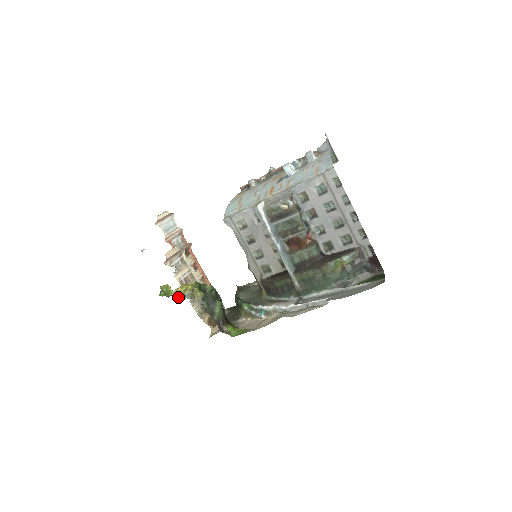
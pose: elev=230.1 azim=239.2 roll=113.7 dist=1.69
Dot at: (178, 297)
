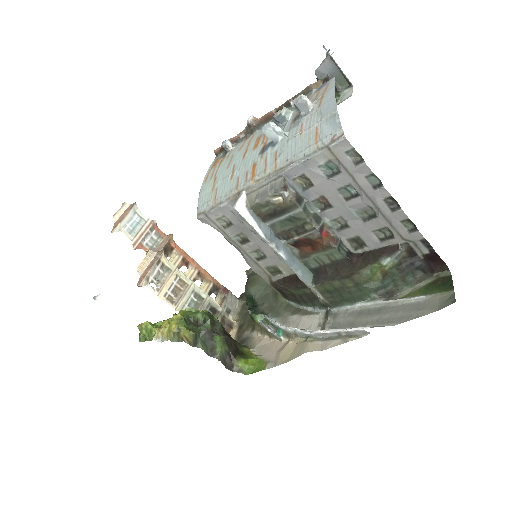
Dot at: (162, 341)
